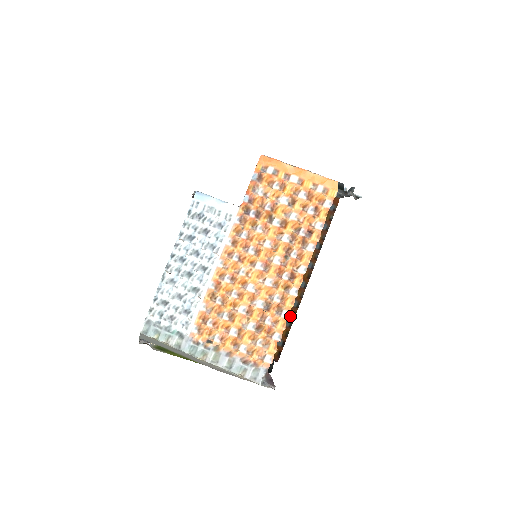
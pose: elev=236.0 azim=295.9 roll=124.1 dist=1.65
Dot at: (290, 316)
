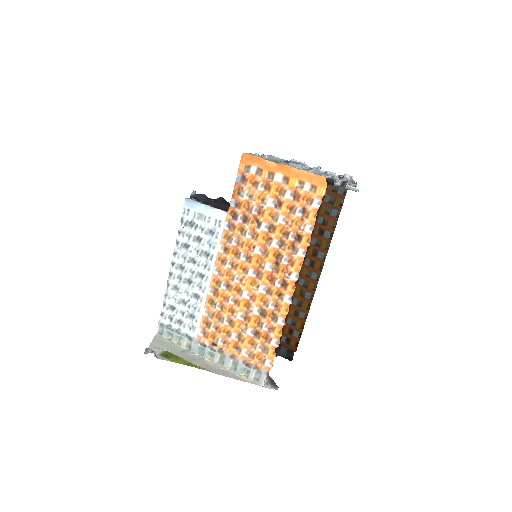
Dot at: (304, 308)
